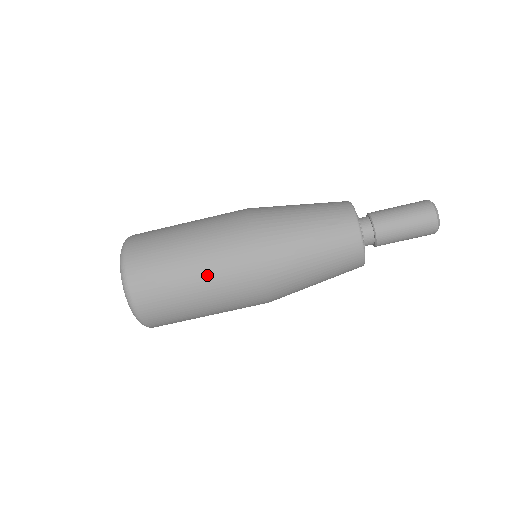
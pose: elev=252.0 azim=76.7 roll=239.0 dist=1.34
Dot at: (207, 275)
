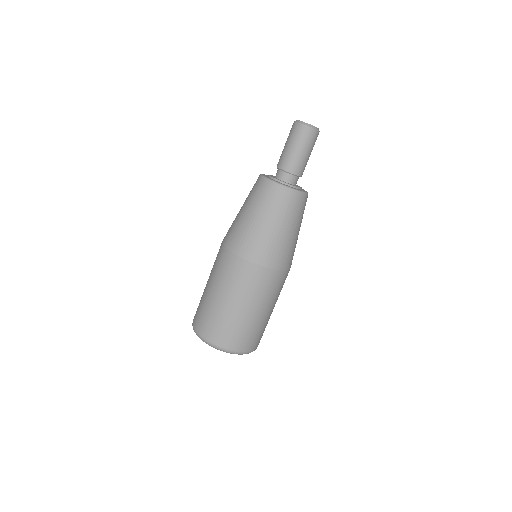
Dot at: (224, 289)
